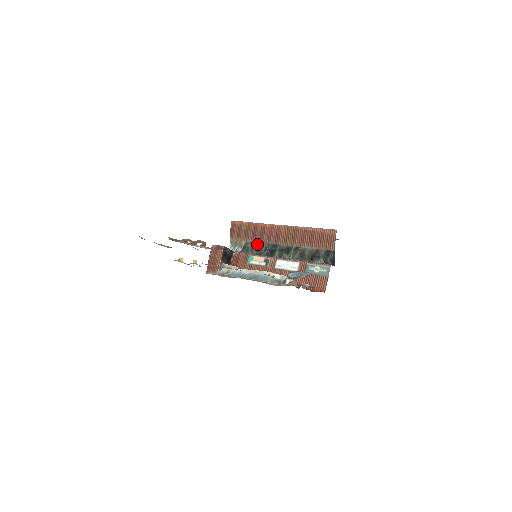
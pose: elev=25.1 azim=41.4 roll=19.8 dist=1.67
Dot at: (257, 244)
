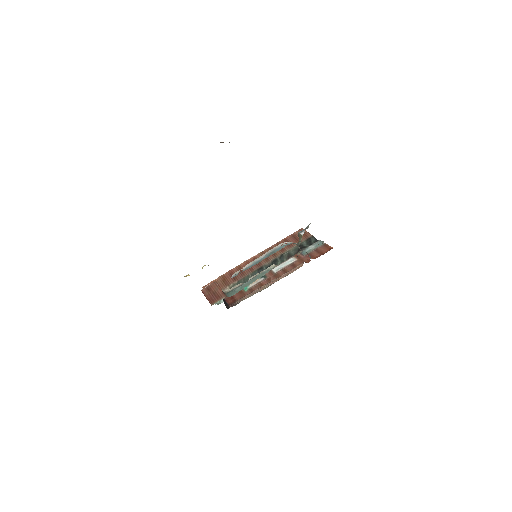
Dot at: (242, 280)
